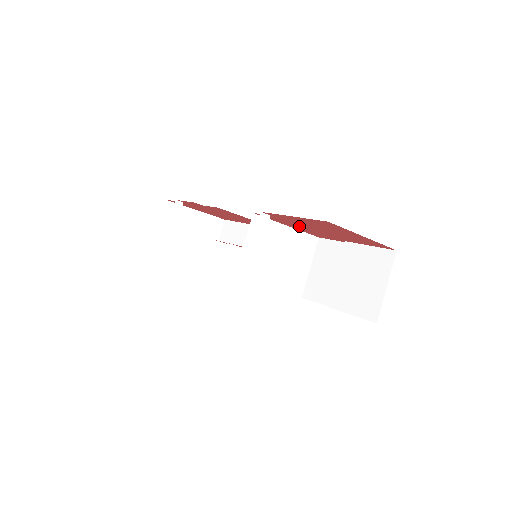
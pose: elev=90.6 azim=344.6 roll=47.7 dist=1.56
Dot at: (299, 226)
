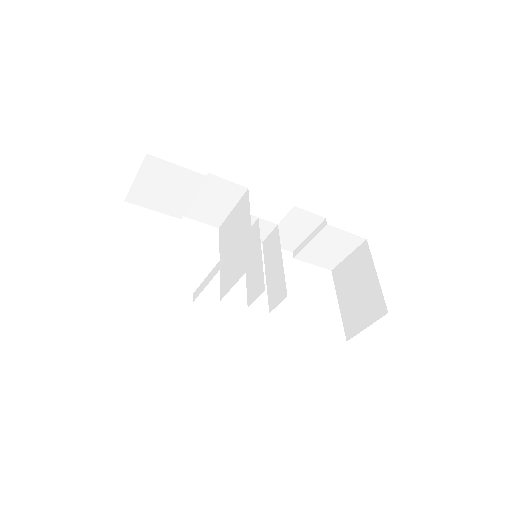
Dot at: occluded
